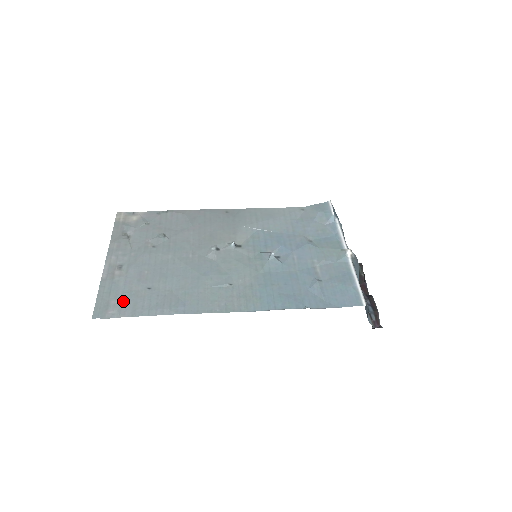
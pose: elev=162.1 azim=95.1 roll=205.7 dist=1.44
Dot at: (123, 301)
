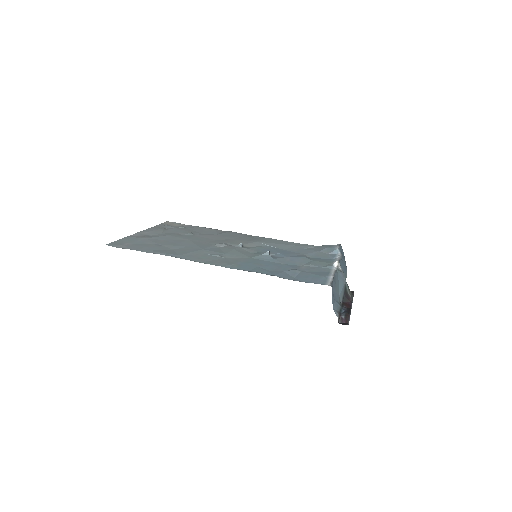
Dot at: (134, 245)
